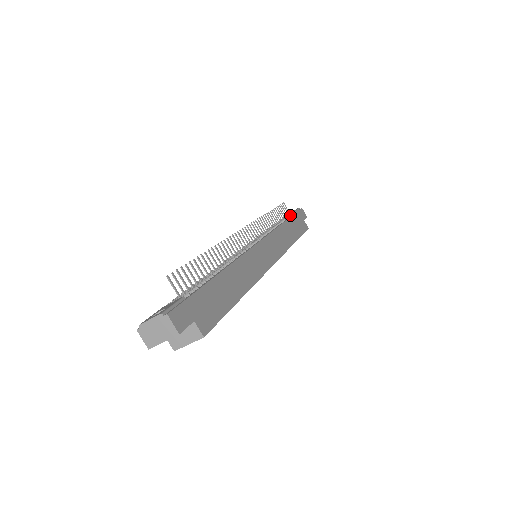
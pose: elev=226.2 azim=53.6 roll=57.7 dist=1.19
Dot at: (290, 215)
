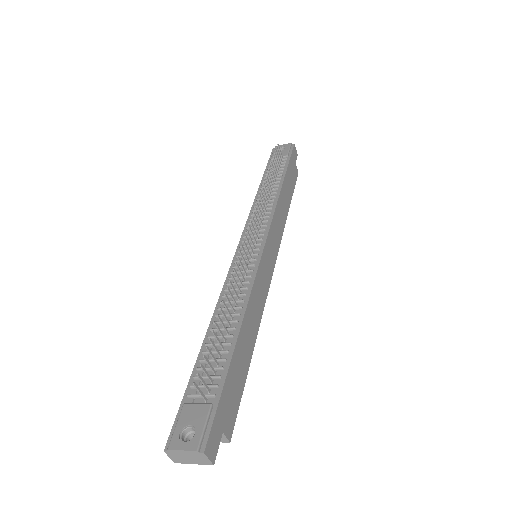
Dot at: (284, 165)
